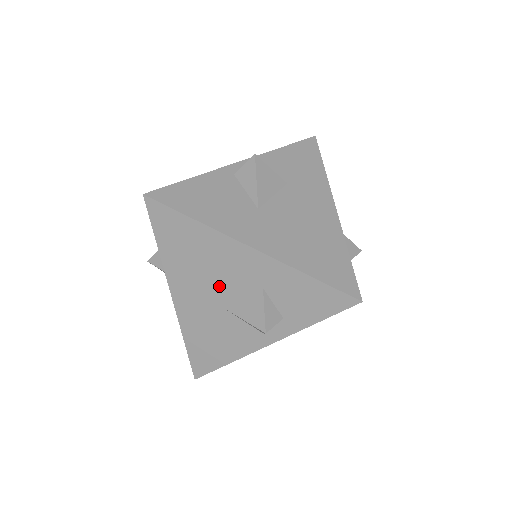
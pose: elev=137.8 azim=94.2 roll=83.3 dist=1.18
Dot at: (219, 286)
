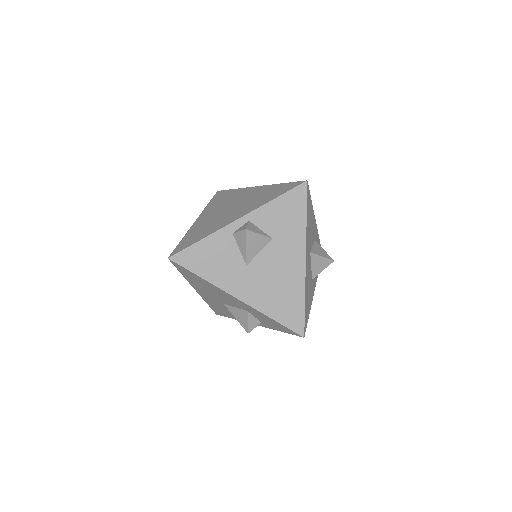
Dot at: (222, 300)
